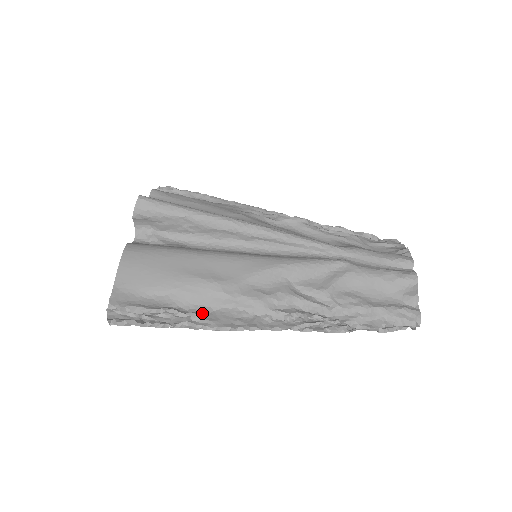
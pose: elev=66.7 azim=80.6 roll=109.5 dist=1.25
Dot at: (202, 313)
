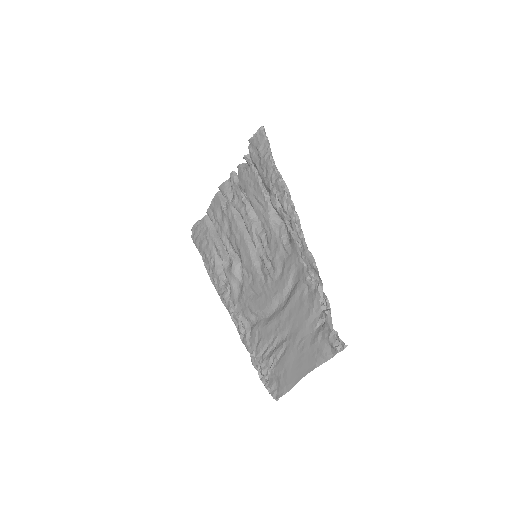
Dot at: (275, 185)
